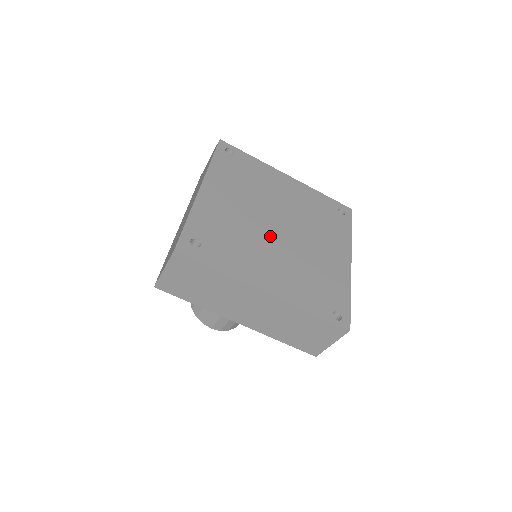
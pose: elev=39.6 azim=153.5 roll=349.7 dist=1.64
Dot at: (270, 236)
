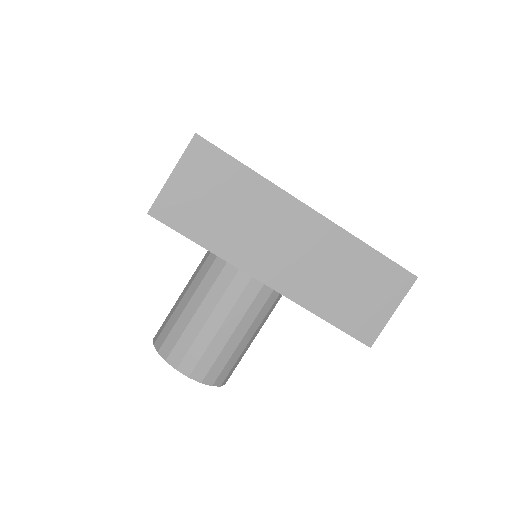
Dot at: occluded
